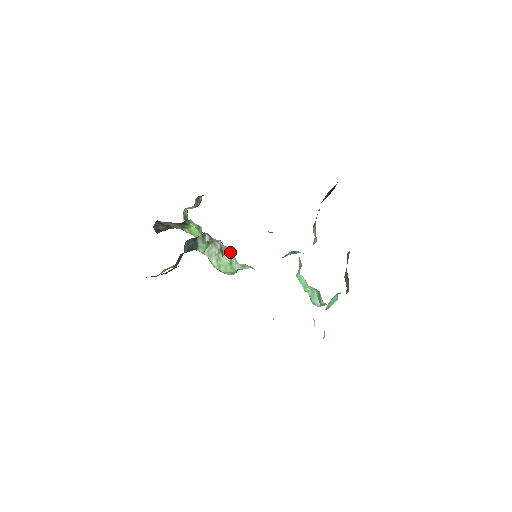
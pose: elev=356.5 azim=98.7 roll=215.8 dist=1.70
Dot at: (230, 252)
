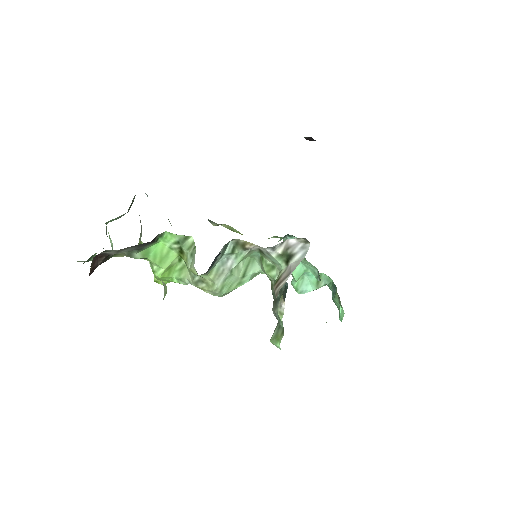
Dot at: (248, 259)
